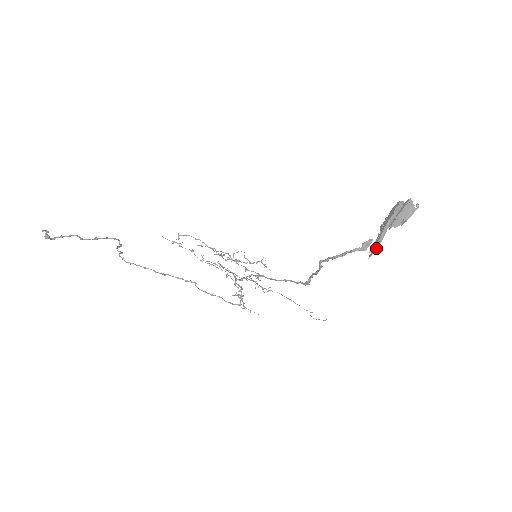
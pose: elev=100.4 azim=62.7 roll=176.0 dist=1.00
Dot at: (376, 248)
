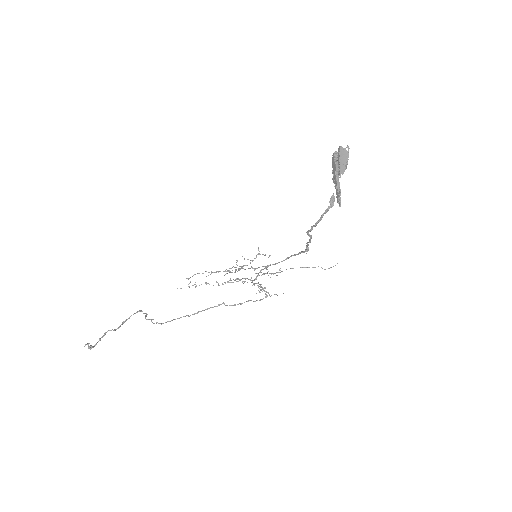
Dot at: (340, 198)
